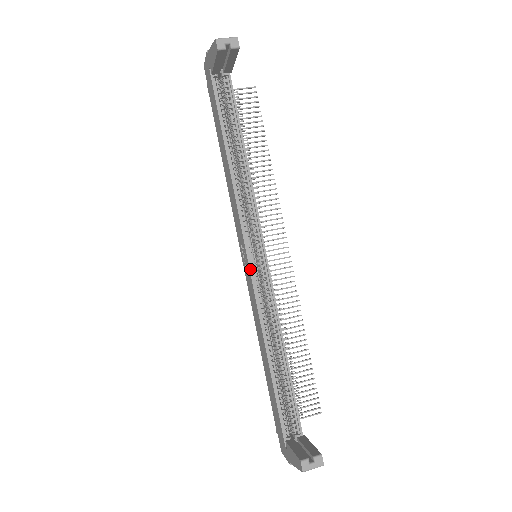
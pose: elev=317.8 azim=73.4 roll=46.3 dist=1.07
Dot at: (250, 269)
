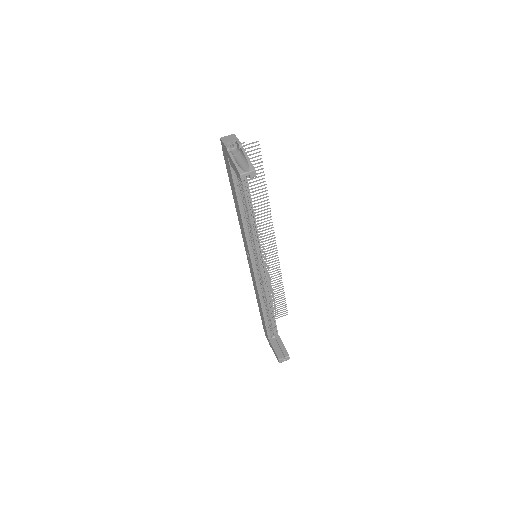
Dot at: (253, 270)
